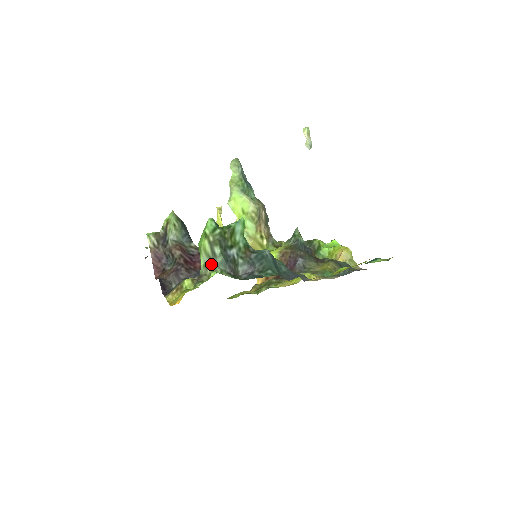
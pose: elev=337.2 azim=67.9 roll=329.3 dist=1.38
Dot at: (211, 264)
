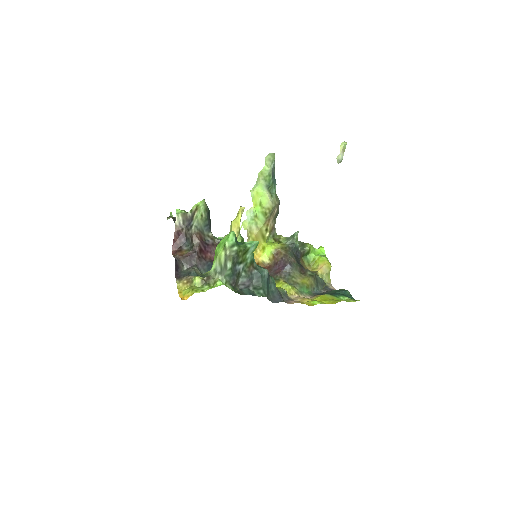
Dot at: (220, 272)
